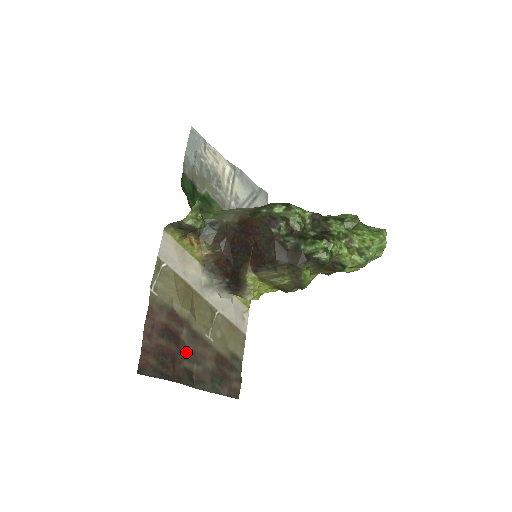
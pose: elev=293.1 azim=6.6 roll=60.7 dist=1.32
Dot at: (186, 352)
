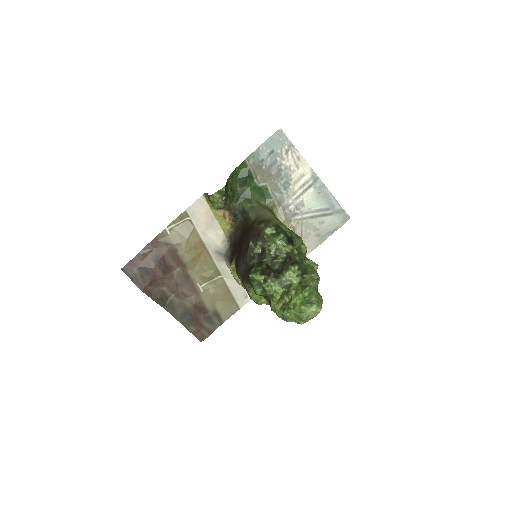
Dot at: (170, 282)
